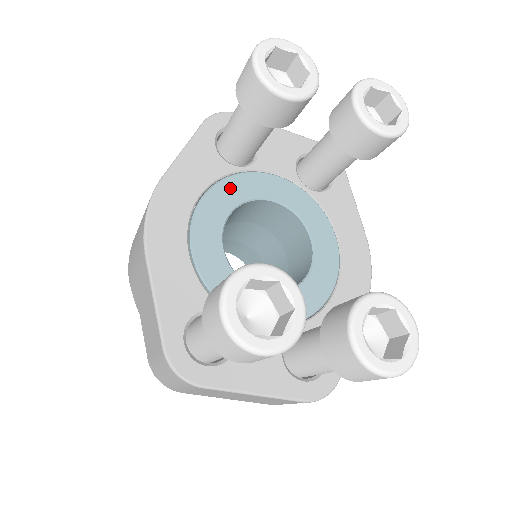
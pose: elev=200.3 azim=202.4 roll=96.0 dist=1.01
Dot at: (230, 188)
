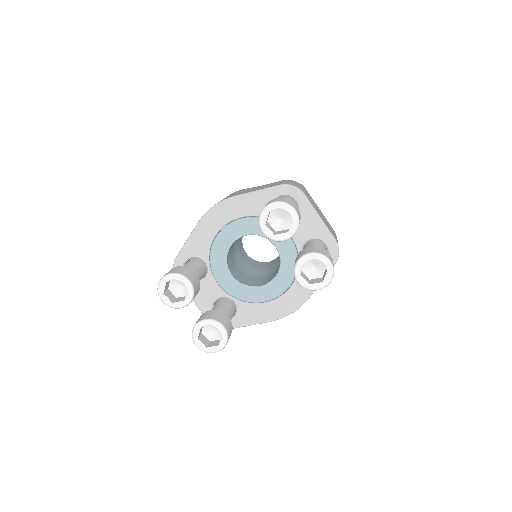
Dot at: occluded
